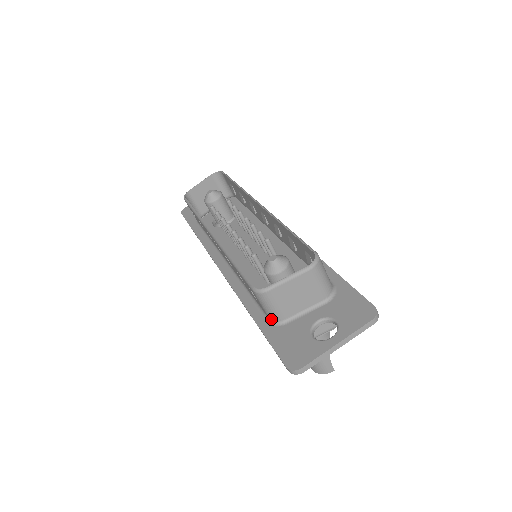
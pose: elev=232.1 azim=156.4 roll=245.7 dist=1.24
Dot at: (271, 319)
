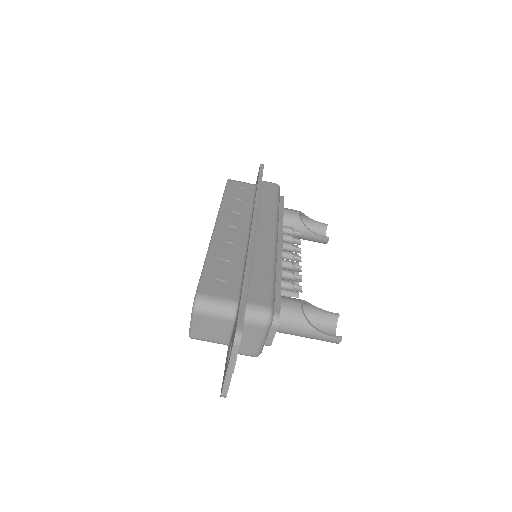
Dot at: occluded
